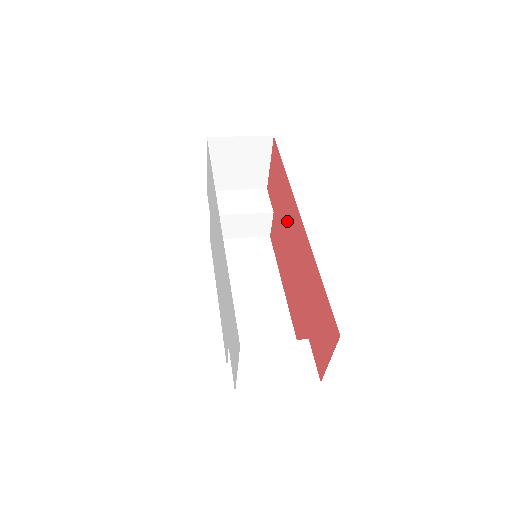
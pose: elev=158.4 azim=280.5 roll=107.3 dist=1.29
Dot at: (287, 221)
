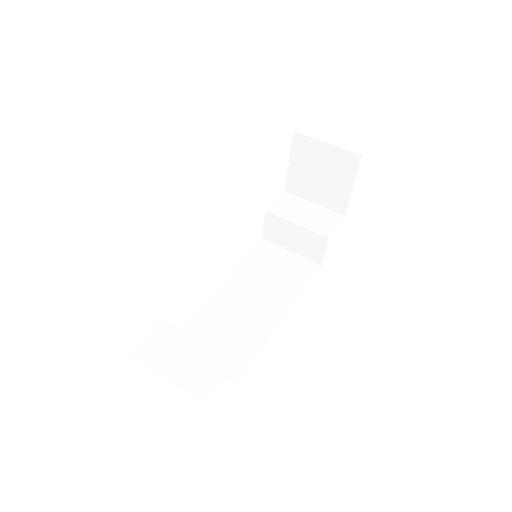
Dot at: occluded
